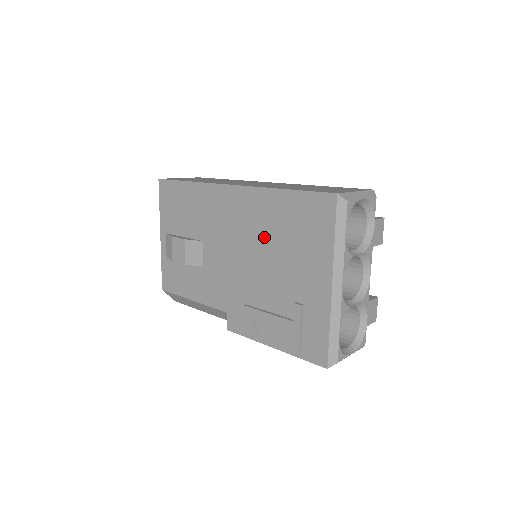
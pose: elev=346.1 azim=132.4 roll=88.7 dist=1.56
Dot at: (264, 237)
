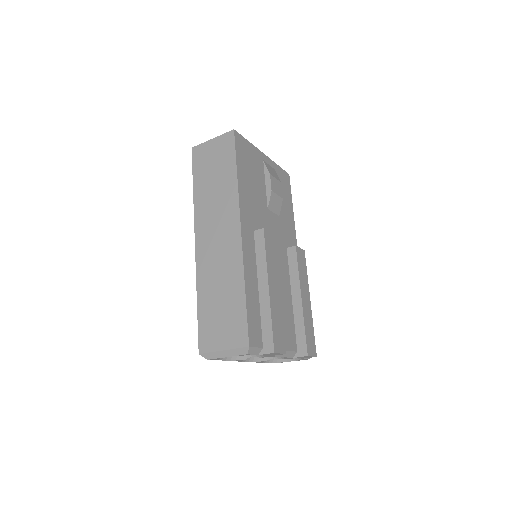
Dot at: occluded
